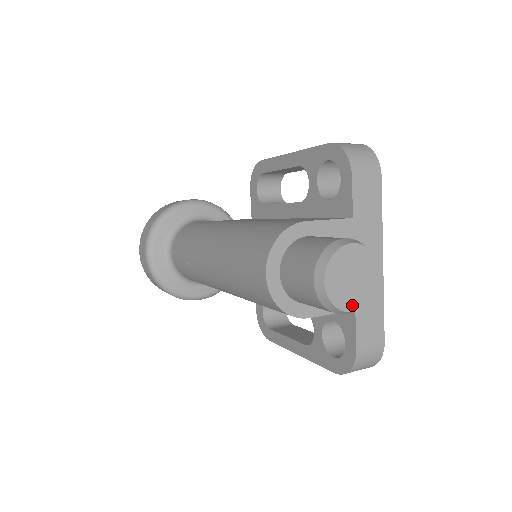
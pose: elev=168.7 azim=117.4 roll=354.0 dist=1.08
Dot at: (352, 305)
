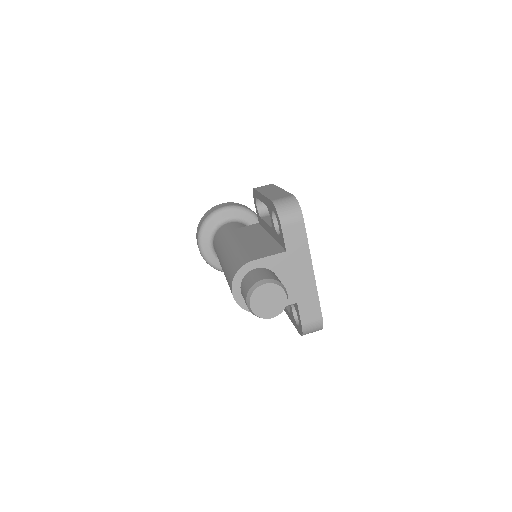
Dot at: (271, 315)
